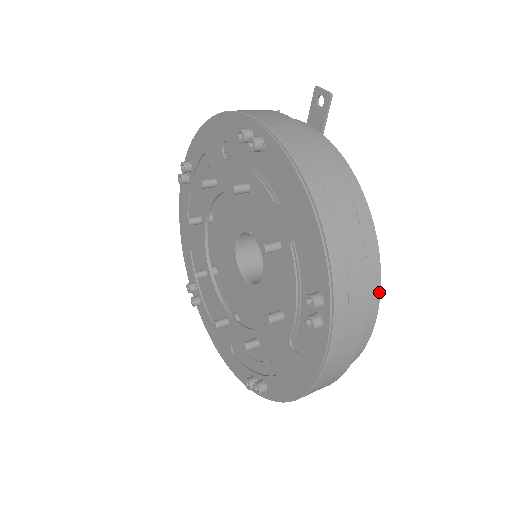
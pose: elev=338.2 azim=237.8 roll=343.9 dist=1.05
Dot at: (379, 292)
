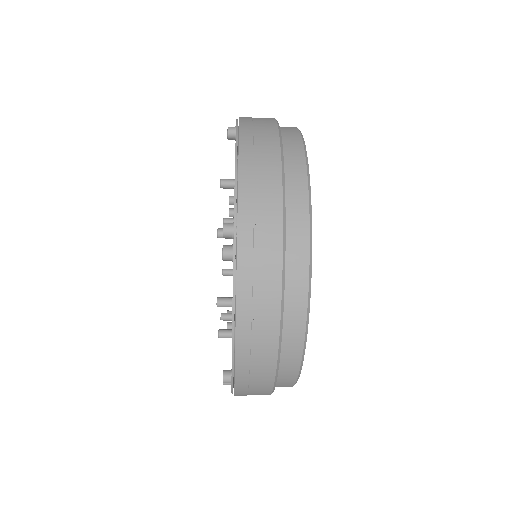
Dot at: occluded
